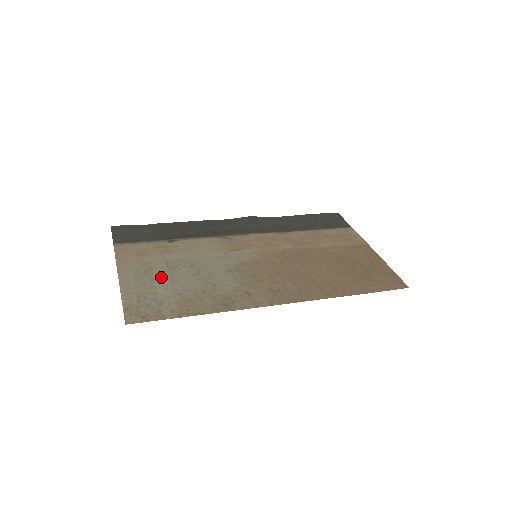
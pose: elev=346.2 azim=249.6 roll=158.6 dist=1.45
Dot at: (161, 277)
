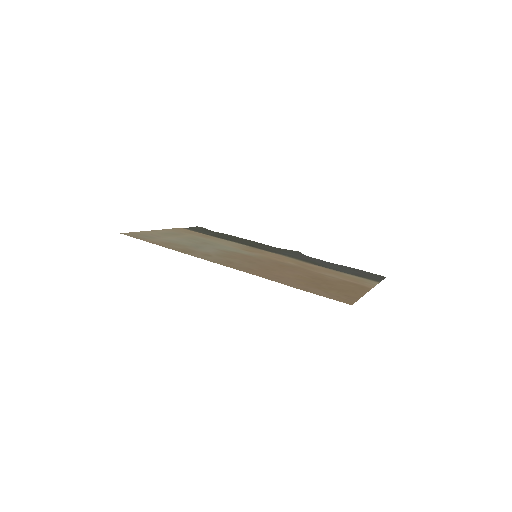
Dot at: (177, 237)
